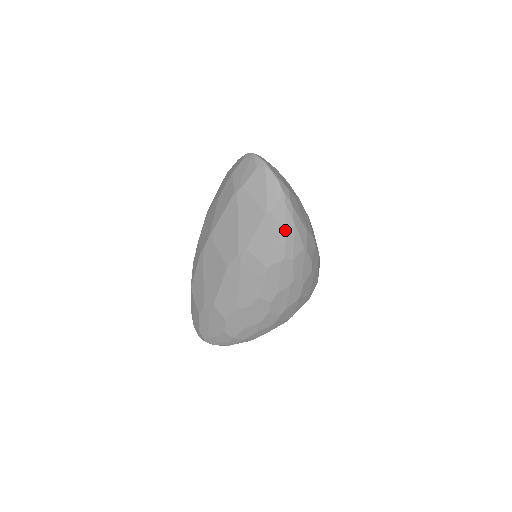
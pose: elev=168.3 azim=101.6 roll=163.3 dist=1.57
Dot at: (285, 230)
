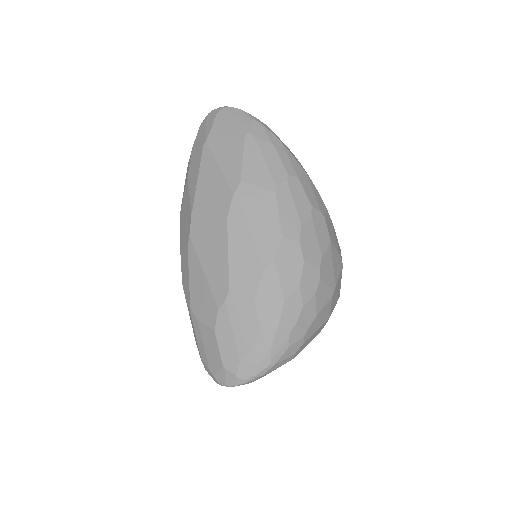
Dot at: (273, 146)
